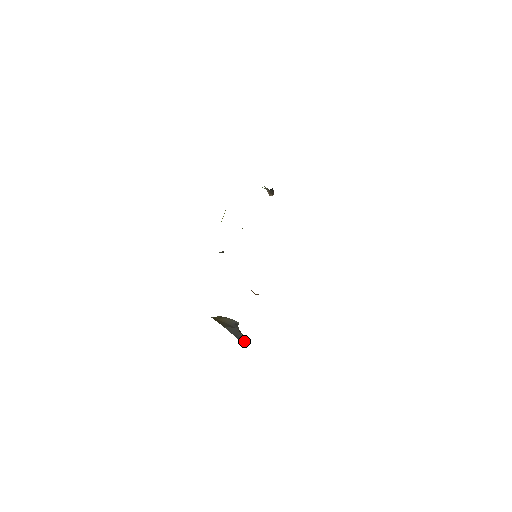
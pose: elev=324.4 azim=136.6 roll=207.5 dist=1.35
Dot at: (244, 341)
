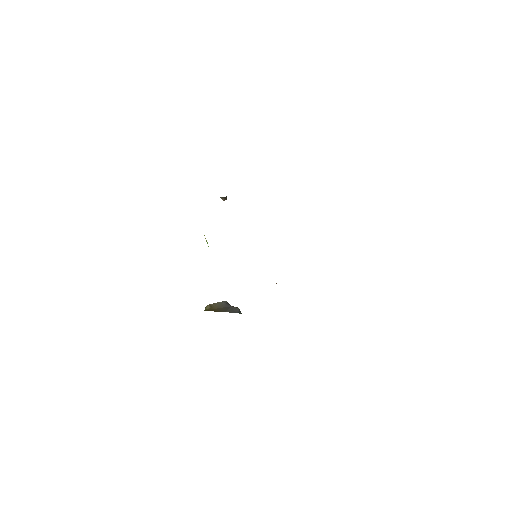
Dot at: occluded
